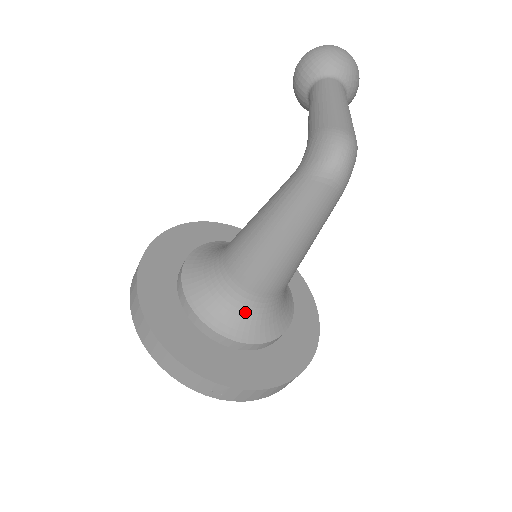
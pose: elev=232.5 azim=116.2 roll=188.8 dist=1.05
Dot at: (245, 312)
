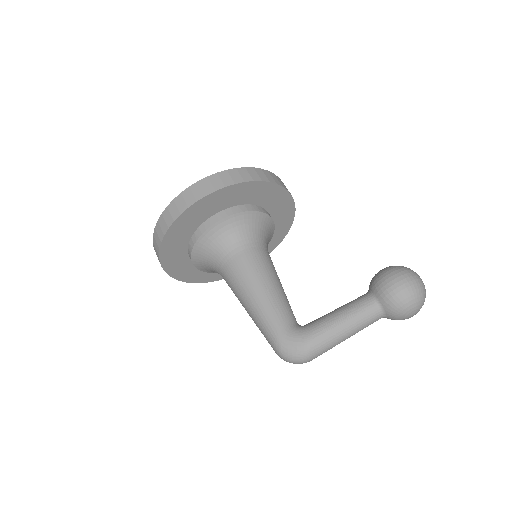
Dot at: (213, 269)
